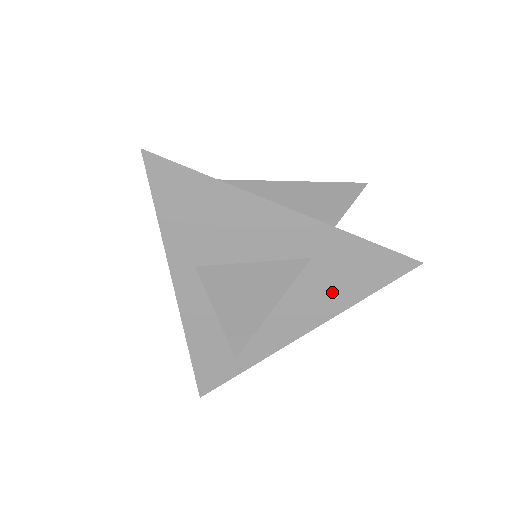
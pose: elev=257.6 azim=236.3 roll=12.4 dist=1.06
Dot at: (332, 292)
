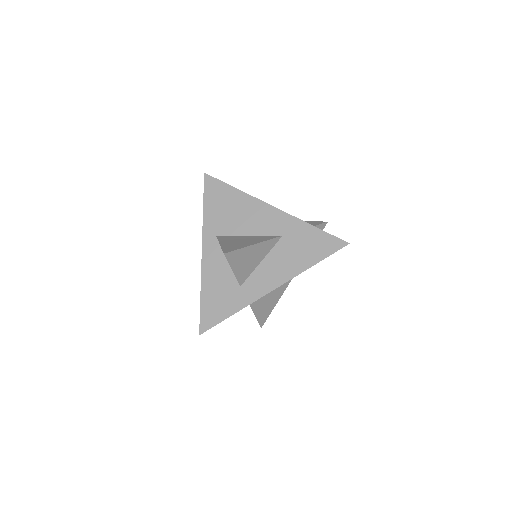
Dot at: (294, 259)
